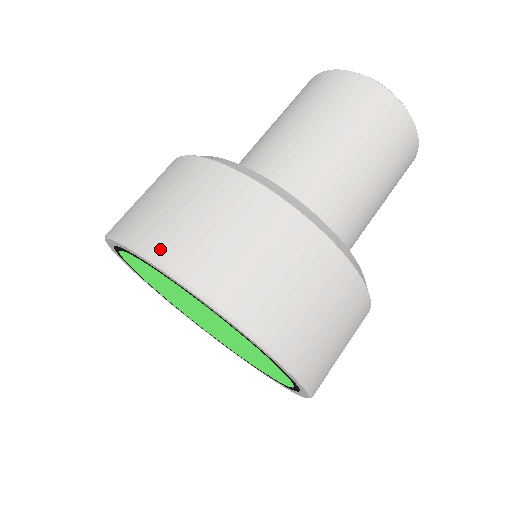
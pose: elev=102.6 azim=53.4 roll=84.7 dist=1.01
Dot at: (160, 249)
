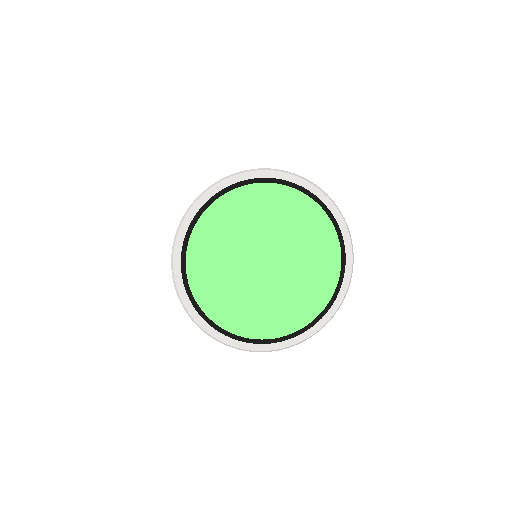
Dot at: occluded
